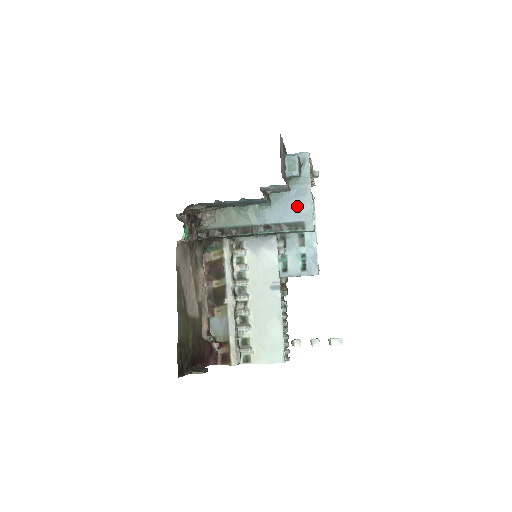
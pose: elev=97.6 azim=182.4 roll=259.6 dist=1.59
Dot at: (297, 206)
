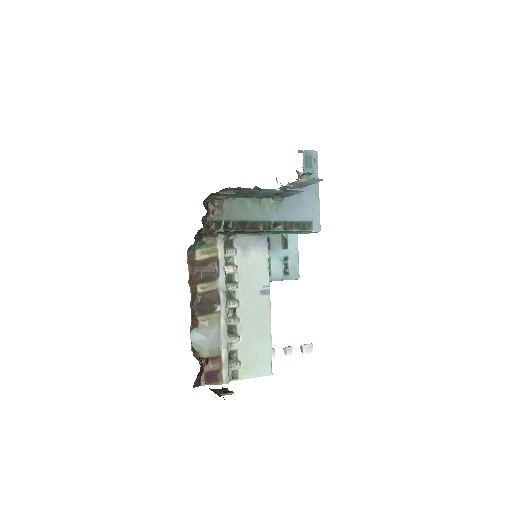
Dot at: (306, 205)
